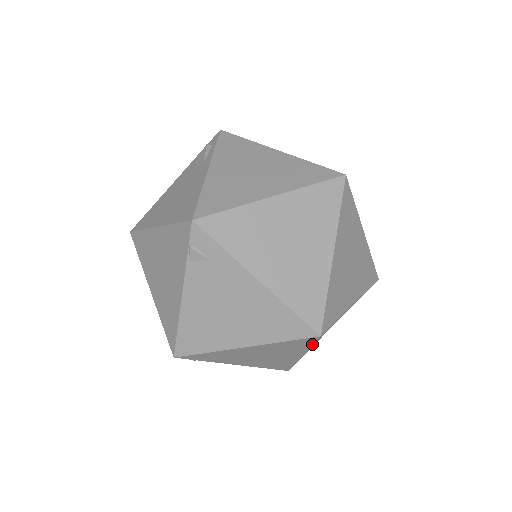
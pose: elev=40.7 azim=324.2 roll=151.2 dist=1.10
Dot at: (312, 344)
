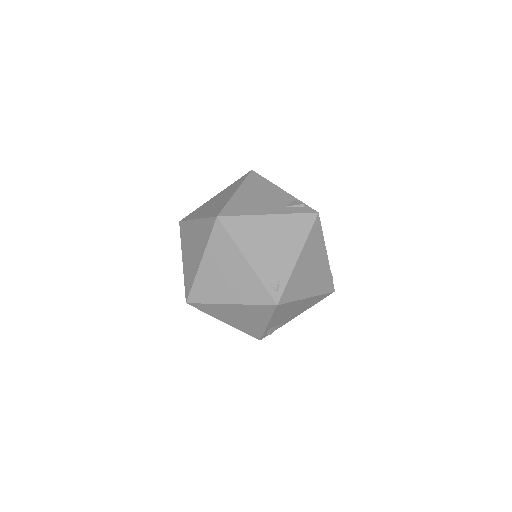
Dot at: (201, 310)
